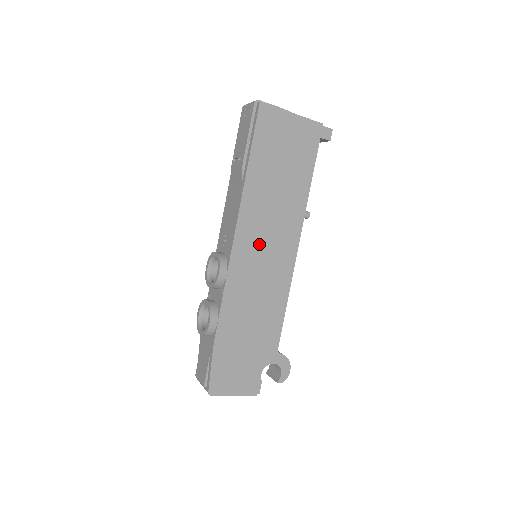
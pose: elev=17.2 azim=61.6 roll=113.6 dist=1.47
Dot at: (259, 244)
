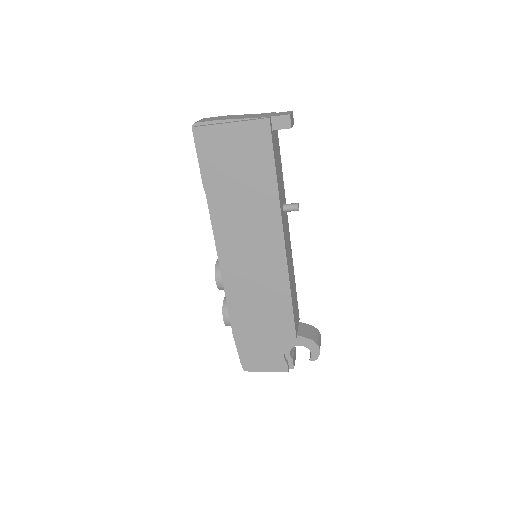
Dot at: (243, 252)
